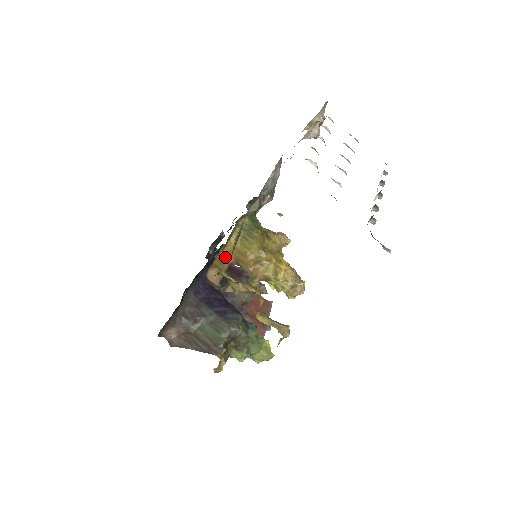
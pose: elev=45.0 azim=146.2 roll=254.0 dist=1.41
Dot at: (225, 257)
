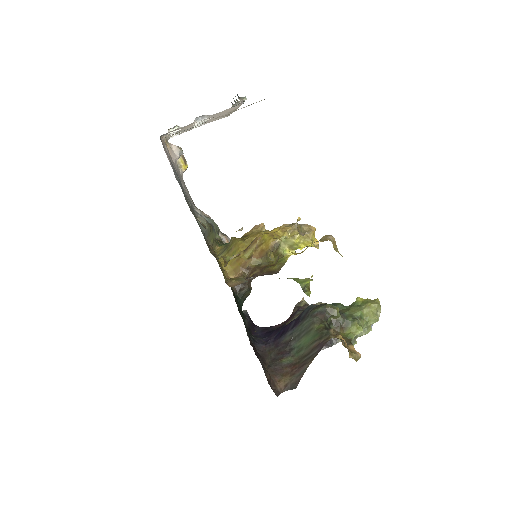
Dot at: occluded
